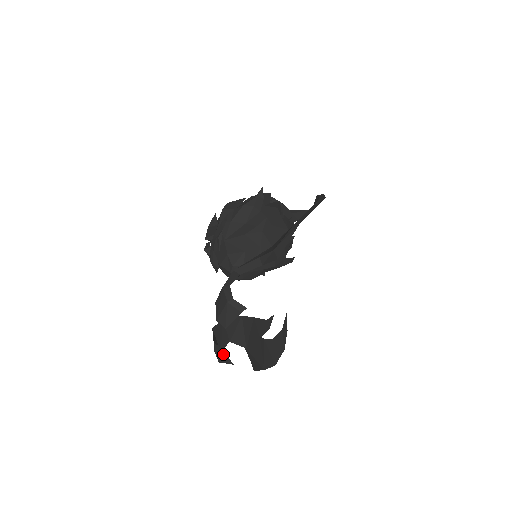
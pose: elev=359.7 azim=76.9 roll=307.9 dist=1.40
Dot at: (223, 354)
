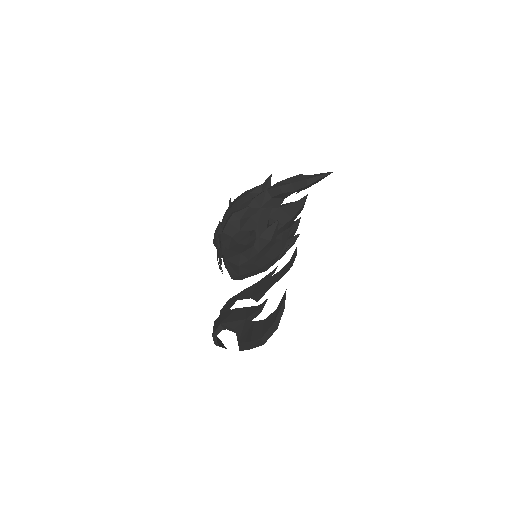
Dot at: occluded
